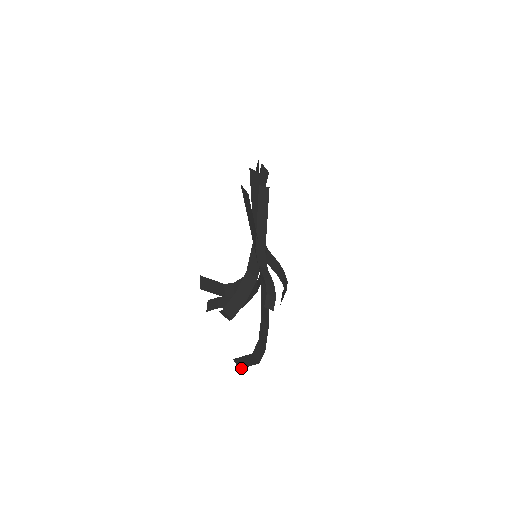
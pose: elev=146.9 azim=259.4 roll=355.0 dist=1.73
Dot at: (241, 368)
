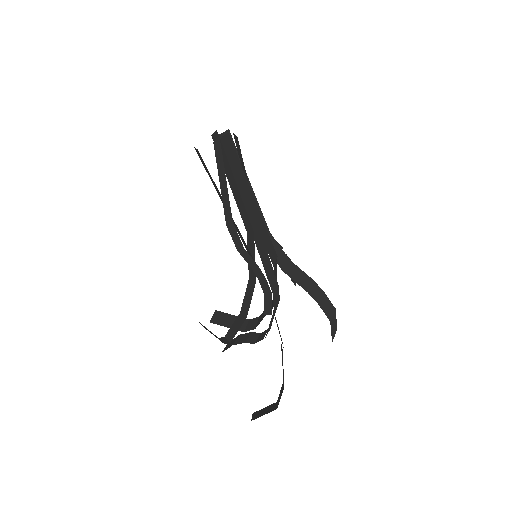
Dot at: (253, 419)
